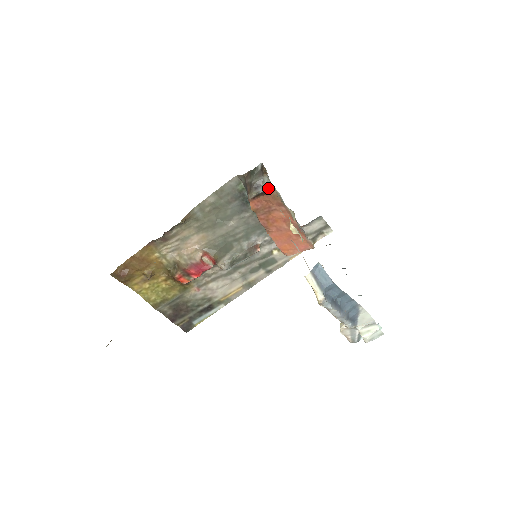
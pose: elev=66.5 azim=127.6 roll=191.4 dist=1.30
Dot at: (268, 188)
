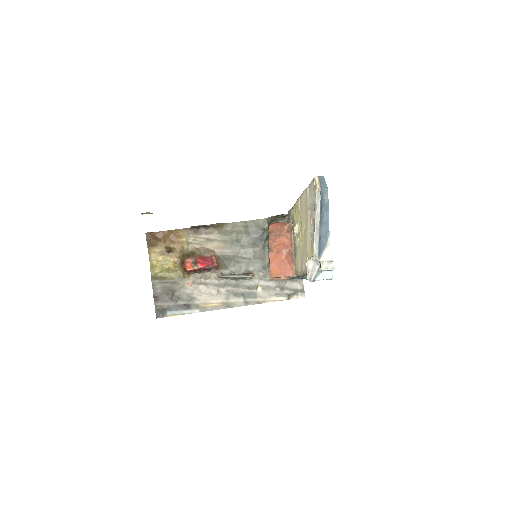
Dot at: occluded
